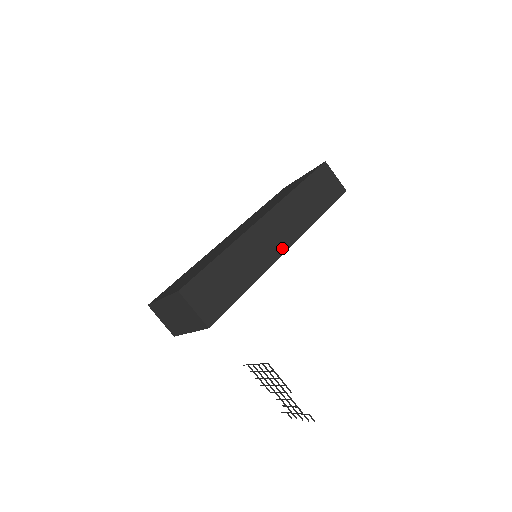
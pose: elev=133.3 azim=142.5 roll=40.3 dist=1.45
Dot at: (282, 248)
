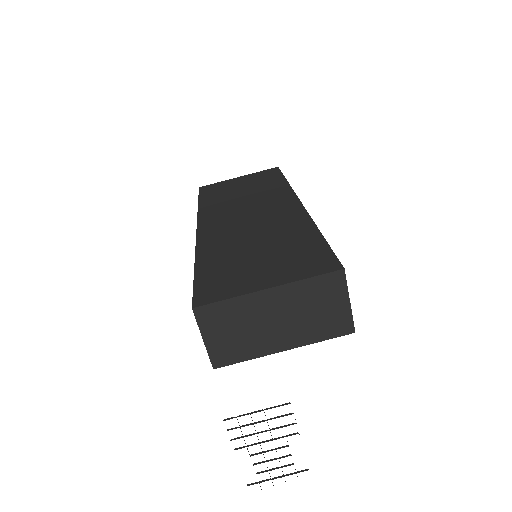
Dot at: occluded
